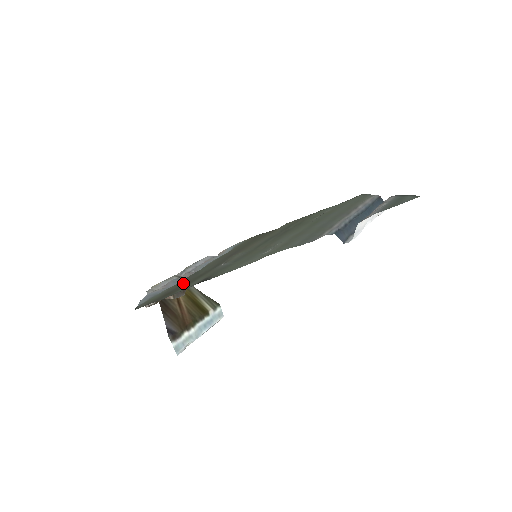
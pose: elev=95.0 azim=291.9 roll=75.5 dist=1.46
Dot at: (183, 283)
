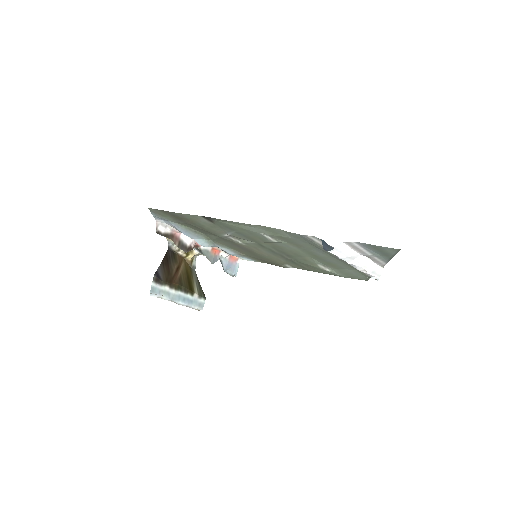
Dot at: (193, 226)
